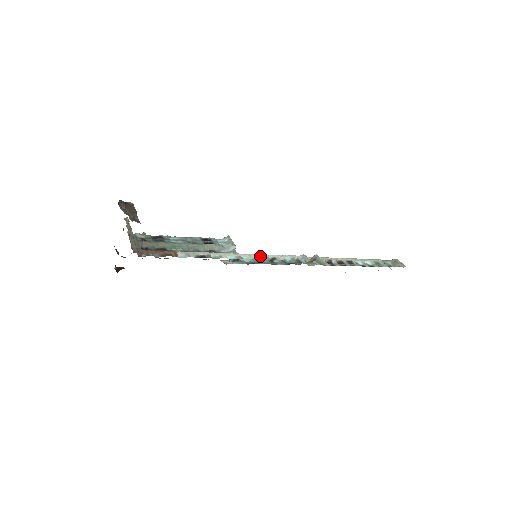
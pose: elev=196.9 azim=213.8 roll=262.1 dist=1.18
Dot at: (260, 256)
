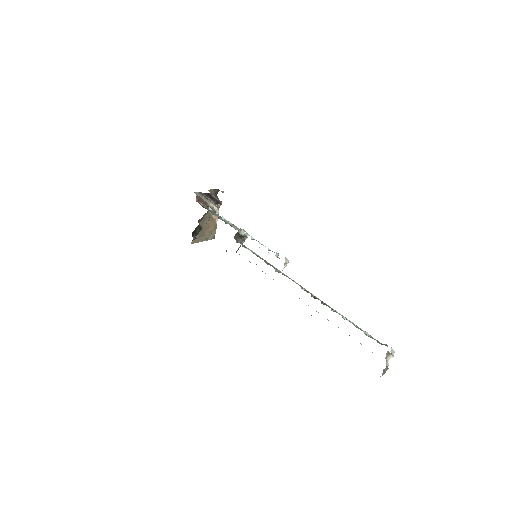
Dot at: (249, 235)
